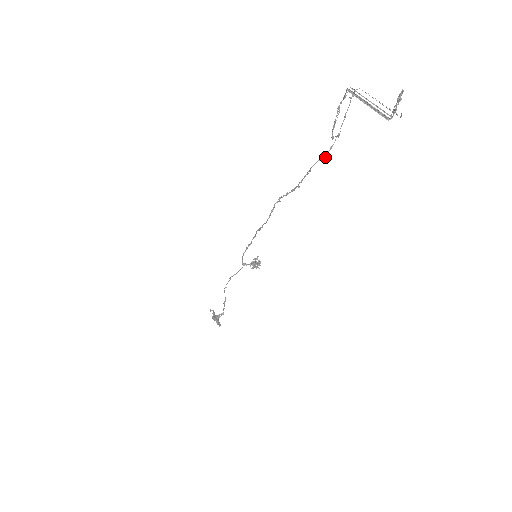
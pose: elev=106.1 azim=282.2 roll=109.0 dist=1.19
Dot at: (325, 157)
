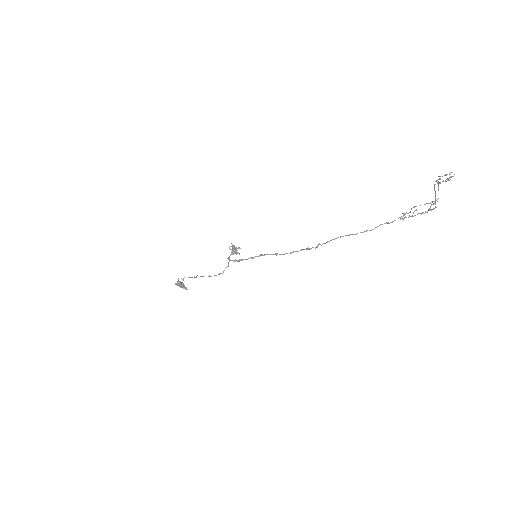
Dot at: occluded
